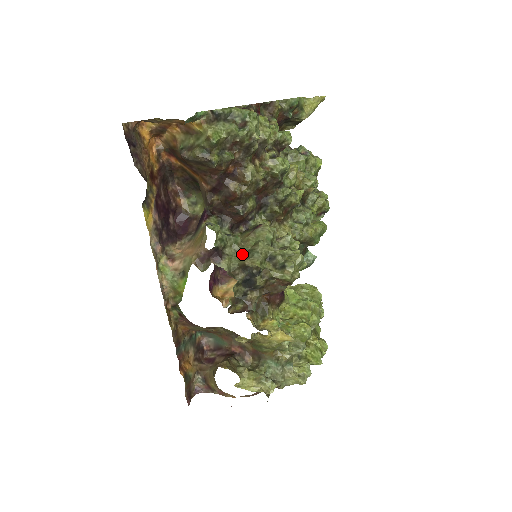
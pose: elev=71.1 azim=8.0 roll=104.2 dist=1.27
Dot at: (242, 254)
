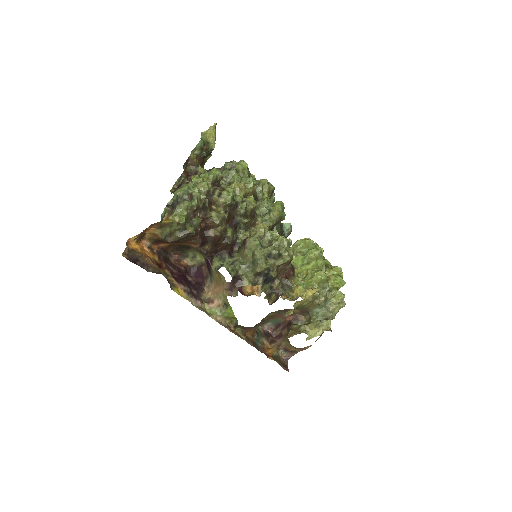
Dot at: (250, 267)
